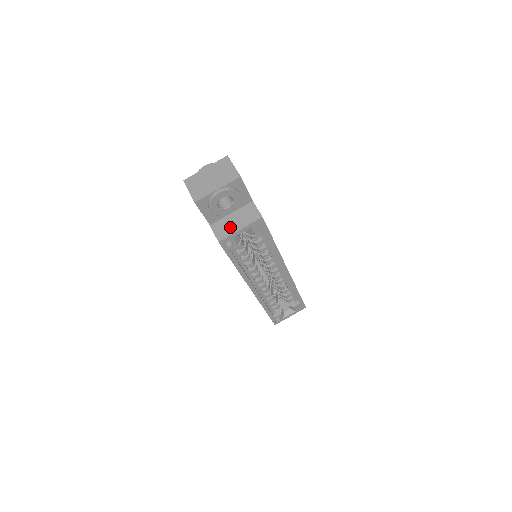
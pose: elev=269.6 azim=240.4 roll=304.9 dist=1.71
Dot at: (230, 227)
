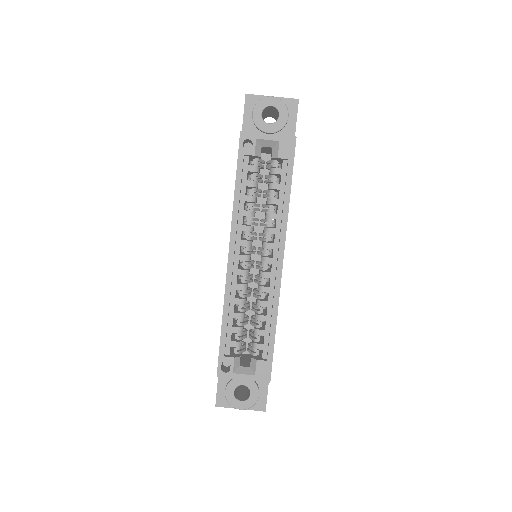
Dot at: occluded
